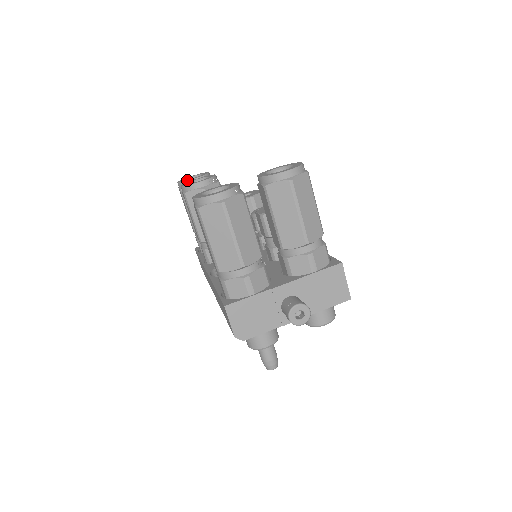
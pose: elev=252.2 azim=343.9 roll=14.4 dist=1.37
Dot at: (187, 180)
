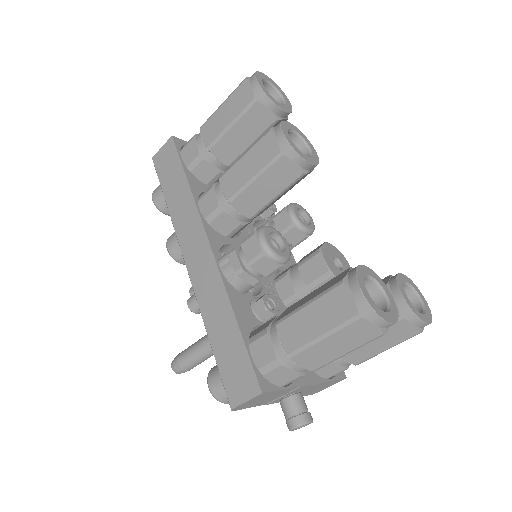
Dot at: (275, 103)
